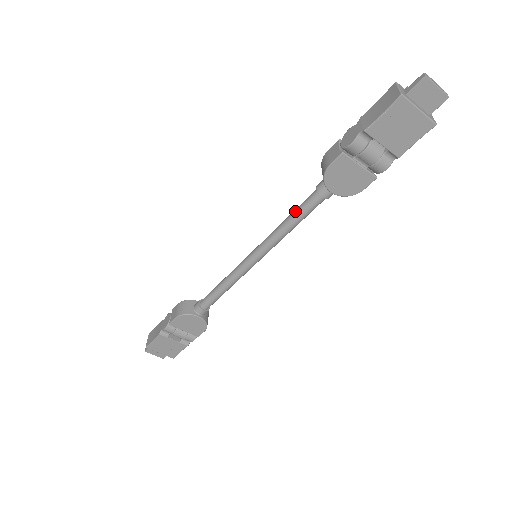
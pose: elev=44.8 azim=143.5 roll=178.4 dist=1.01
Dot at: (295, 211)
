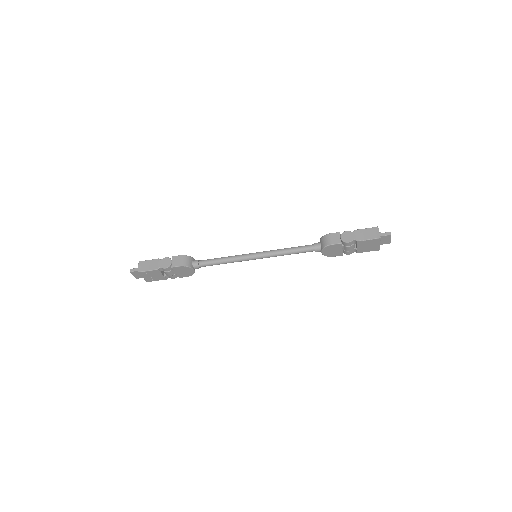
Dot at: (296, 249)
